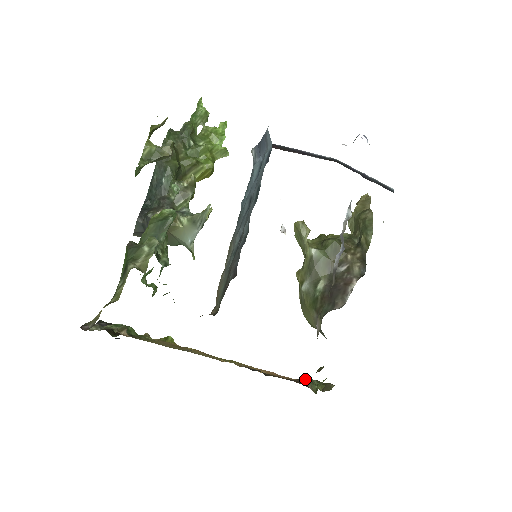
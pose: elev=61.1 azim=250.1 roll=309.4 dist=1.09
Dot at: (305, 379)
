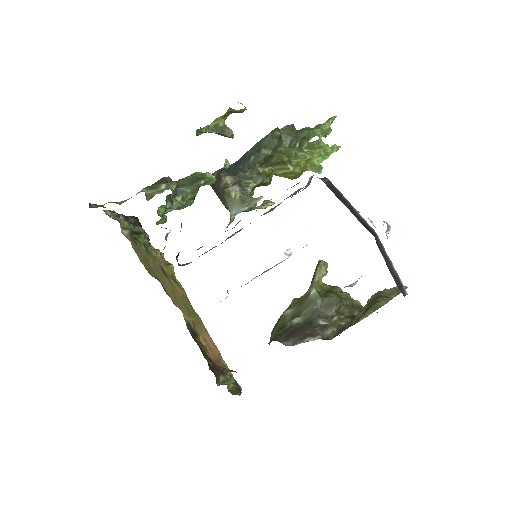
Dot at: (227, 372)
